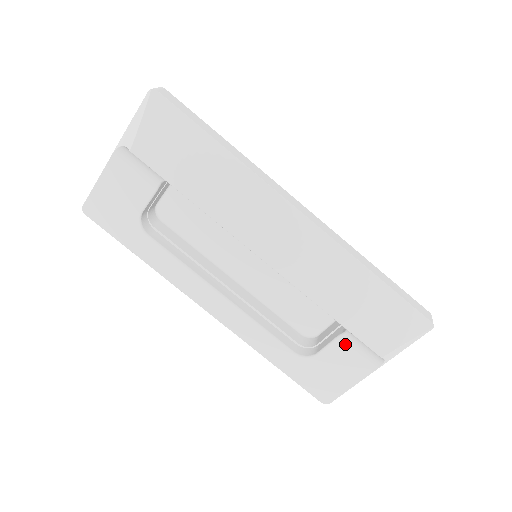
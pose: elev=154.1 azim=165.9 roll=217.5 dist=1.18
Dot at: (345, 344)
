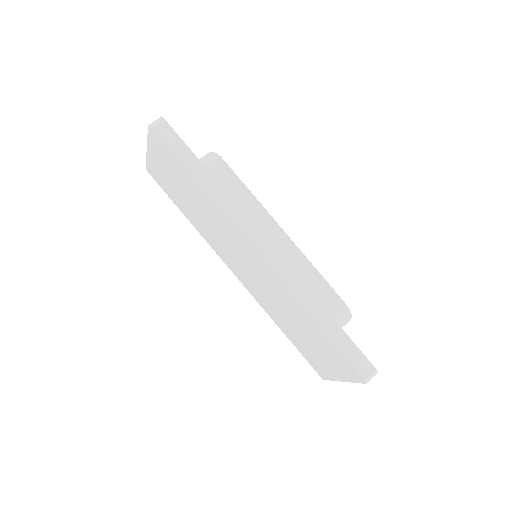
Dot at: occluded
